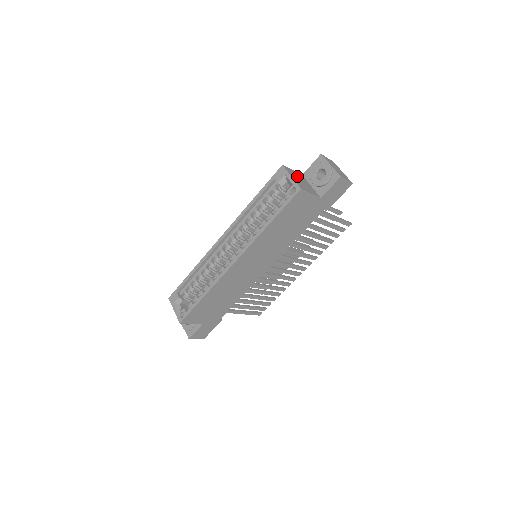
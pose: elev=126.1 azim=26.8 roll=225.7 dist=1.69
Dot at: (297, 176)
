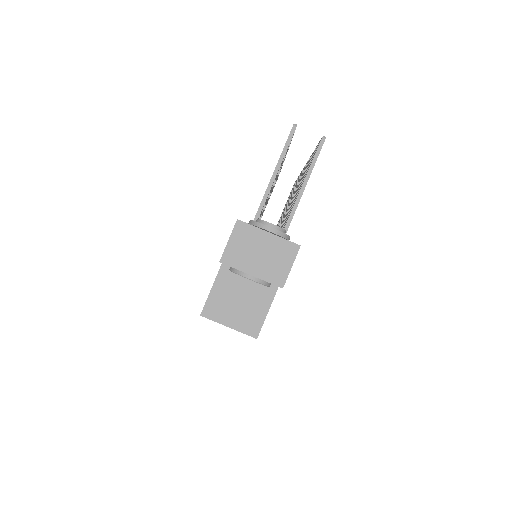
Dot at: (226, 297)
